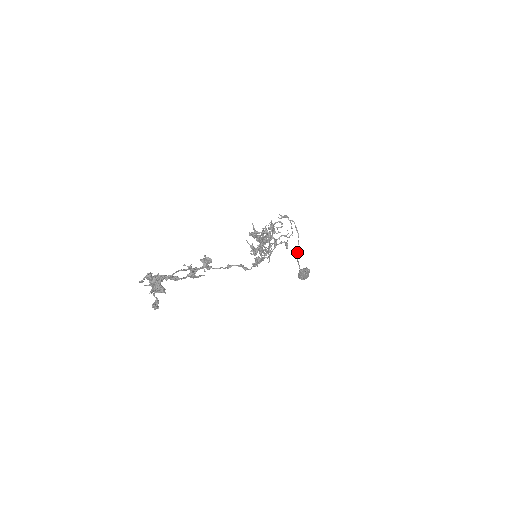
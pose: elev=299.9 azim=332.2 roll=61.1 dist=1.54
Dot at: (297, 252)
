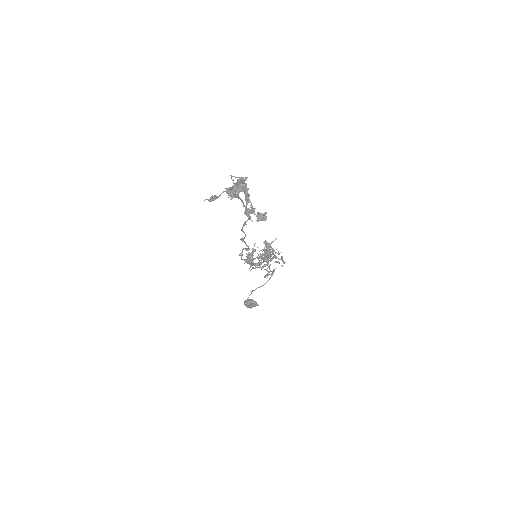
Dot at: (255, 289)
